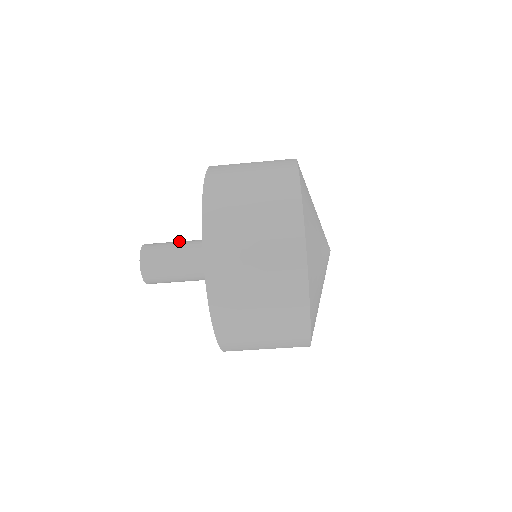
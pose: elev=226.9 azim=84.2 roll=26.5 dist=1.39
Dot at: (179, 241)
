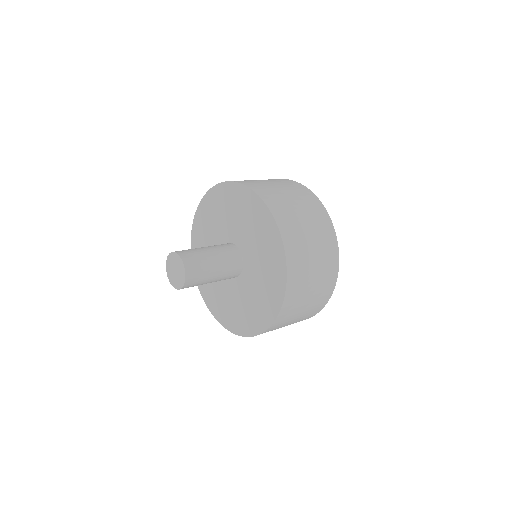
Dot at: (214, 275)
